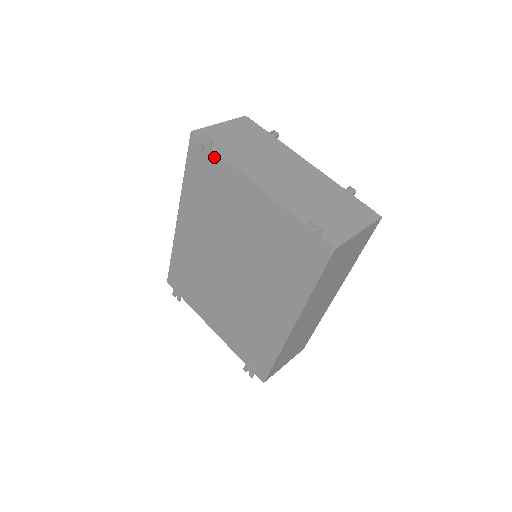
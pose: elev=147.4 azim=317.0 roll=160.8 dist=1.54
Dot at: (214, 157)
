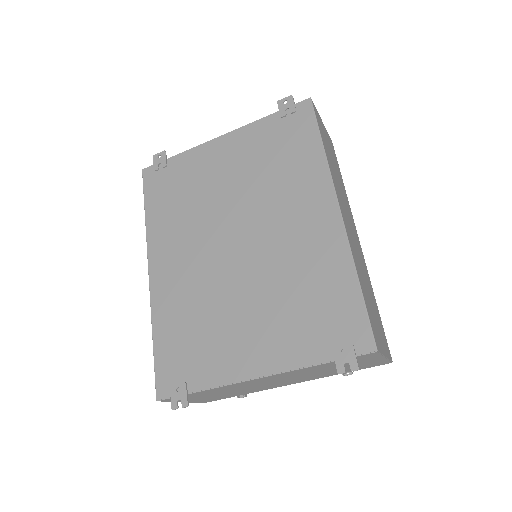
Dot at: (172, 162)
